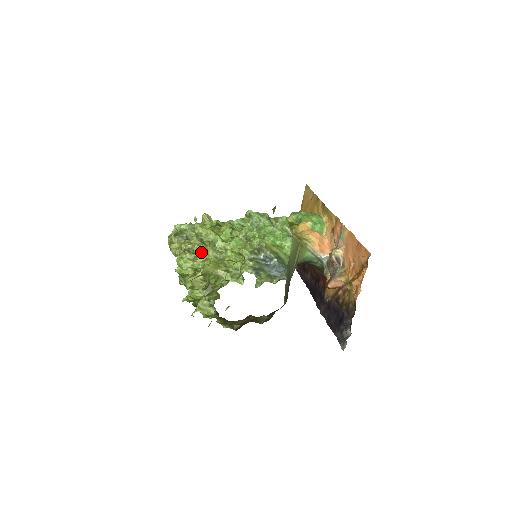
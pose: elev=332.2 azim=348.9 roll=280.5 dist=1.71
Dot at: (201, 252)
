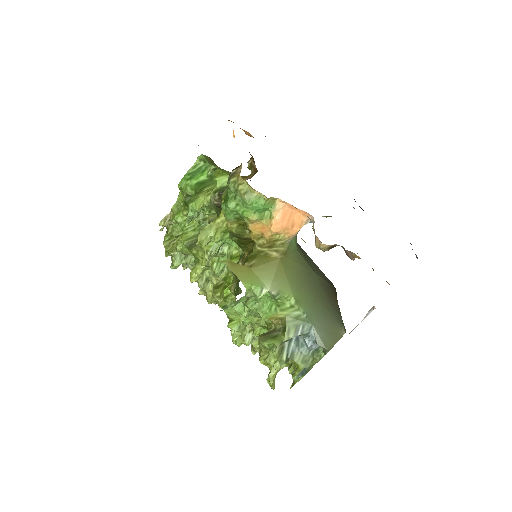
Dot at: (239, 335)
